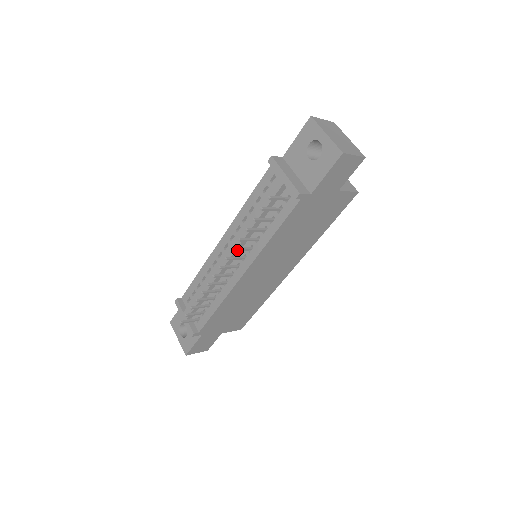
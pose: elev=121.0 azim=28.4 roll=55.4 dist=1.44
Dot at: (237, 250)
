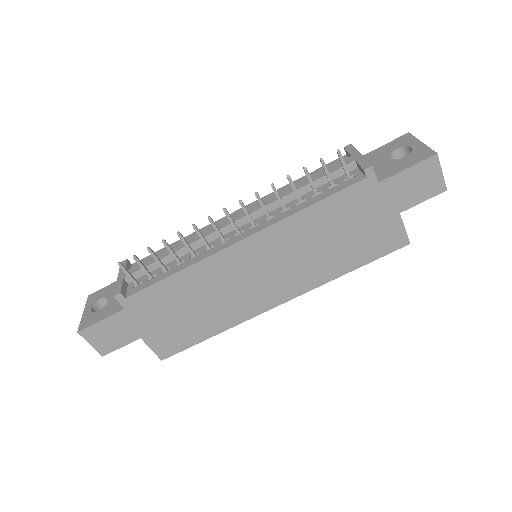
Dot at: (259, 200)
